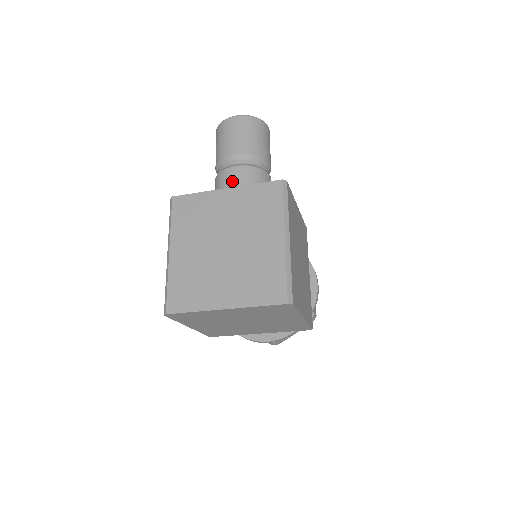
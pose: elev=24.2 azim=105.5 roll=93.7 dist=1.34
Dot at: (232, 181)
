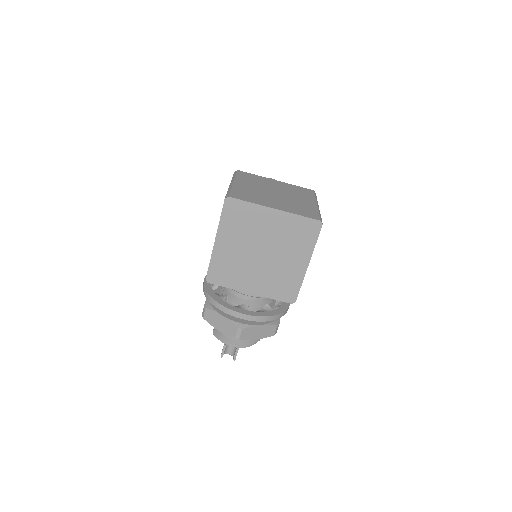
Dot at: occluded
